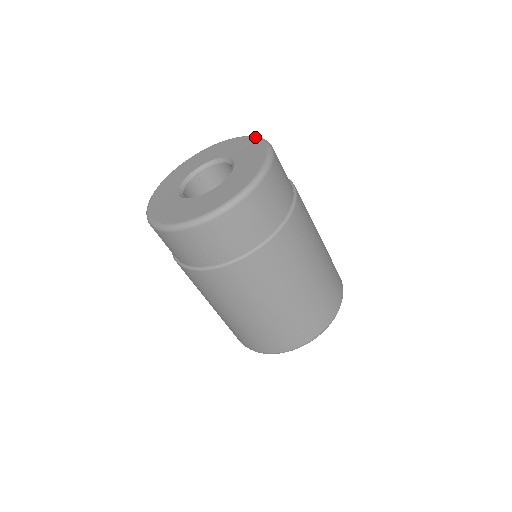
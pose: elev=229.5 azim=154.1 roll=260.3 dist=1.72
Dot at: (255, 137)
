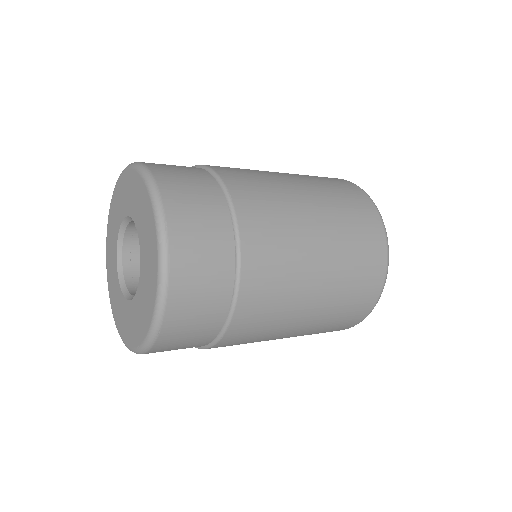
Dot at: (144, 182)
